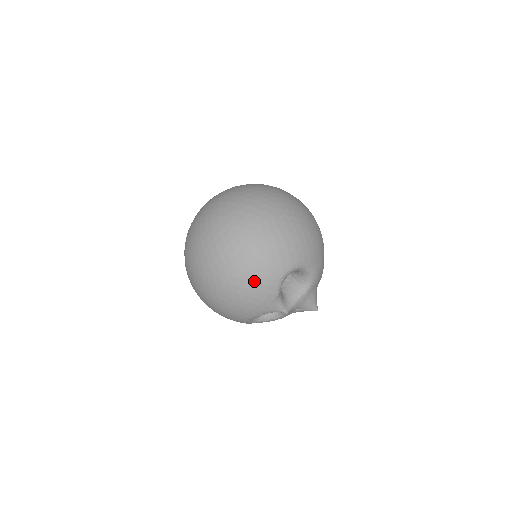
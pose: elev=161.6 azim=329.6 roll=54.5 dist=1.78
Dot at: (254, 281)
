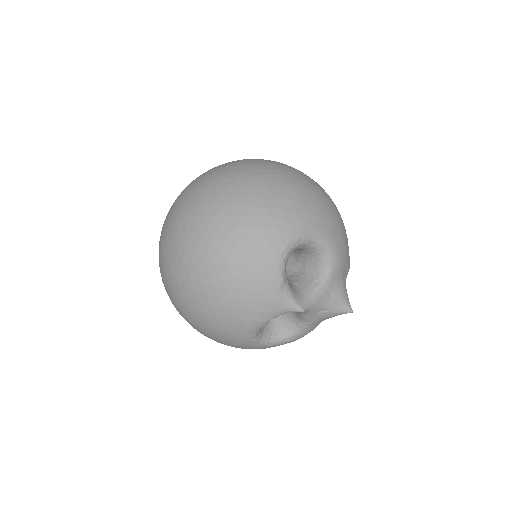
Dot at: (242, 262)
